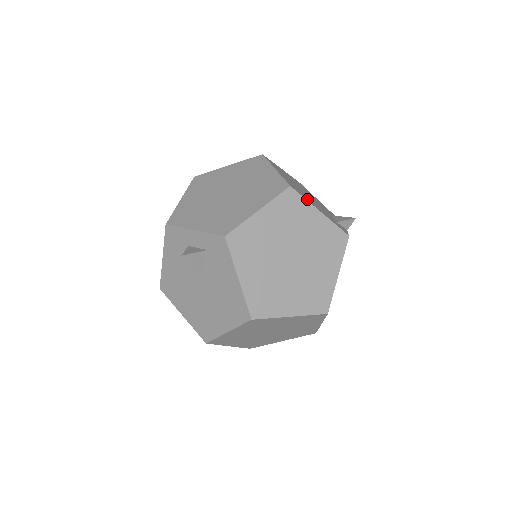
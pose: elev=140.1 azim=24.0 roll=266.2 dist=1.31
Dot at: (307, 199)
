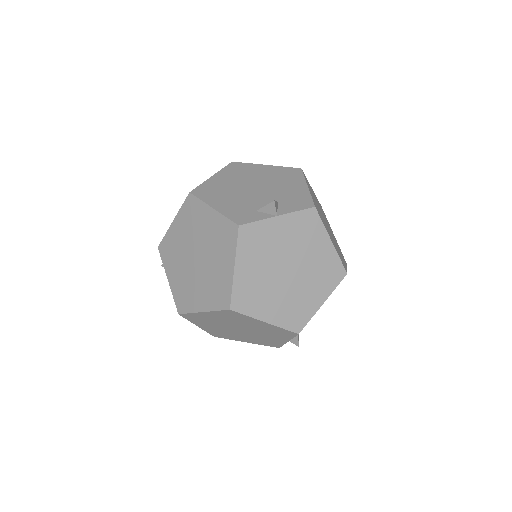
Dot at: (210, 198)
